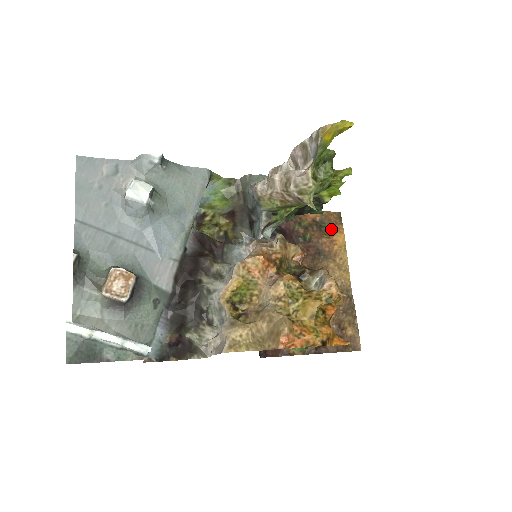
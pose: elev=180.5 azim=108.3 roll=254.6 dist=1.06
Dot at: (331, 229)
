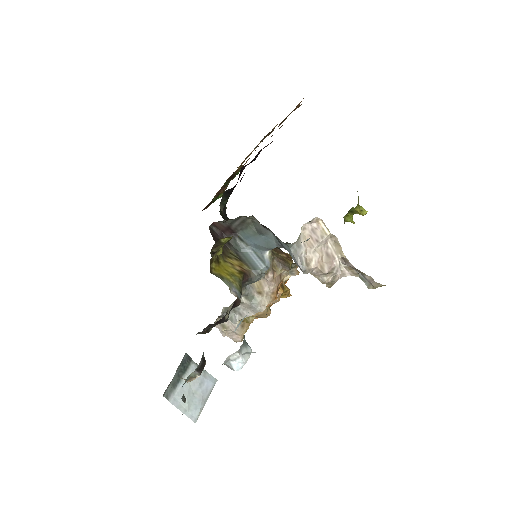
Dot at: occluded
